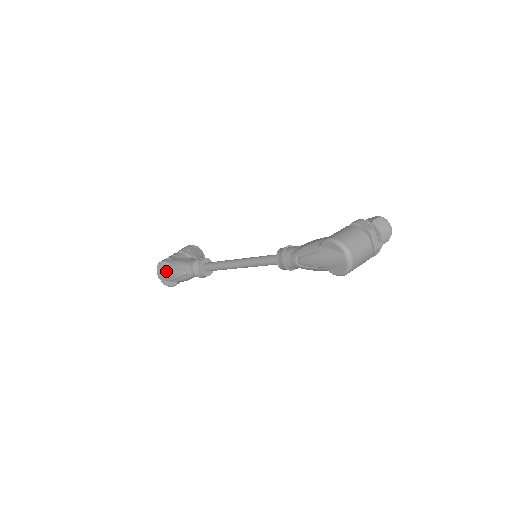
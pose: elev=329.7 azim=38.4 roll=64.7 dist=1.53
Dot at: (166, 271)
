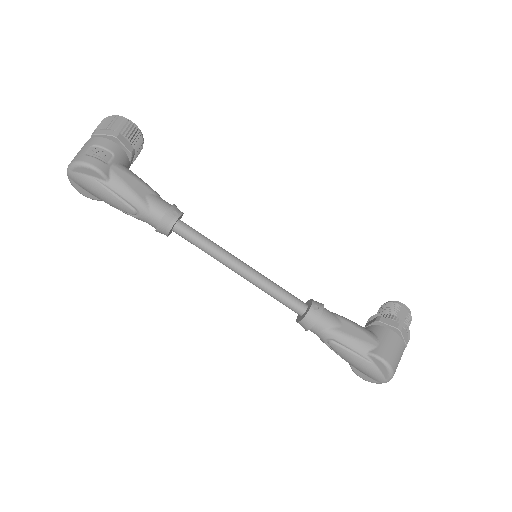
Dot at: (96, 185)
